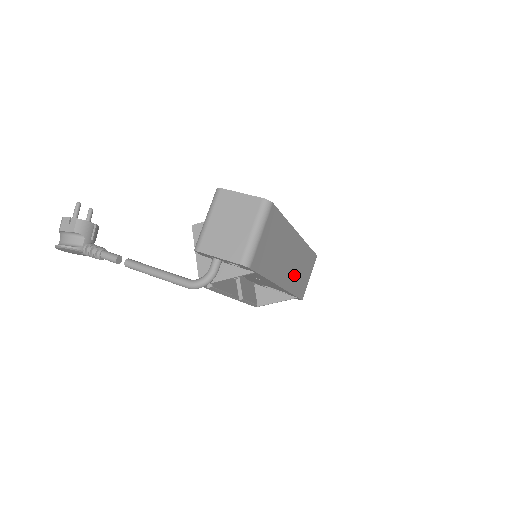
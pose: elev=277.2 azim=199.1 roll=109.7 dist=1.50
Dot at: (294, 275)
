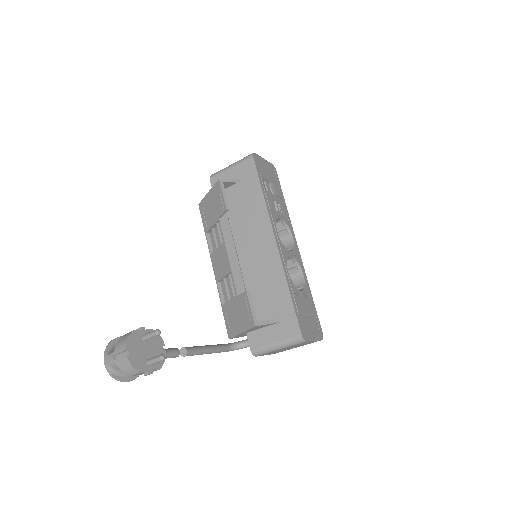
Dot at: occluded
